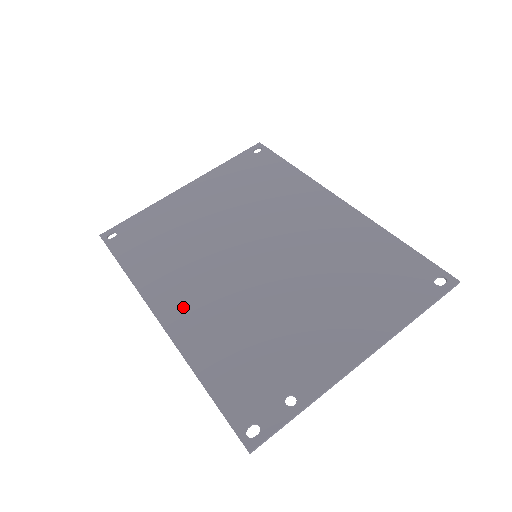
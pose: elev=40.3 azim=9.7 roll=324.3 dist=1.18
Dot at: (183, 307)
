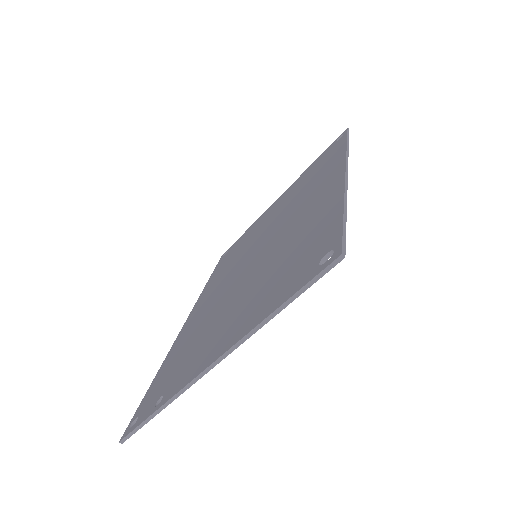
Dot at: (198, 310)
